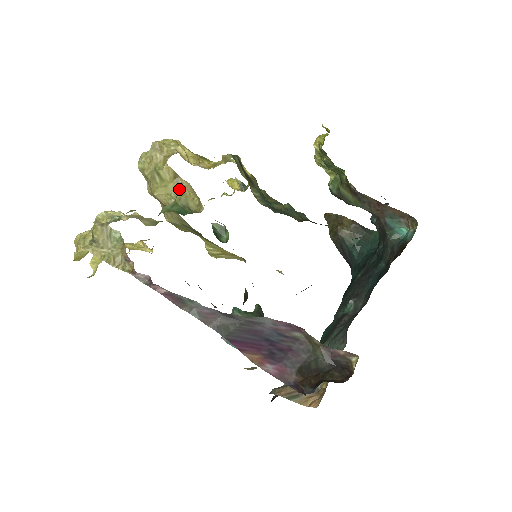
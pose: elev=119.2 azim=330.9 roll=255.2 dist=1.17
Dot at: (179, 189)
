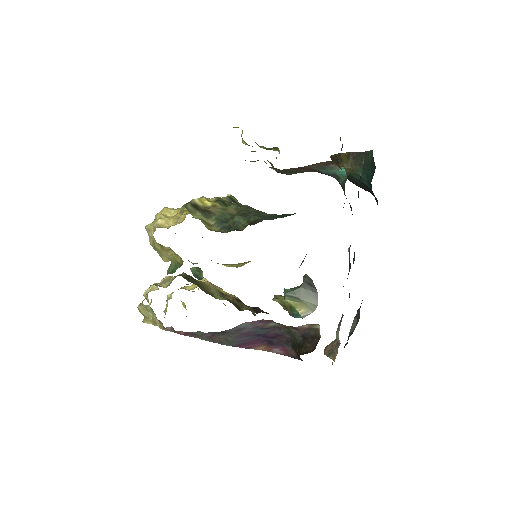
Dot at: (168, 253)
